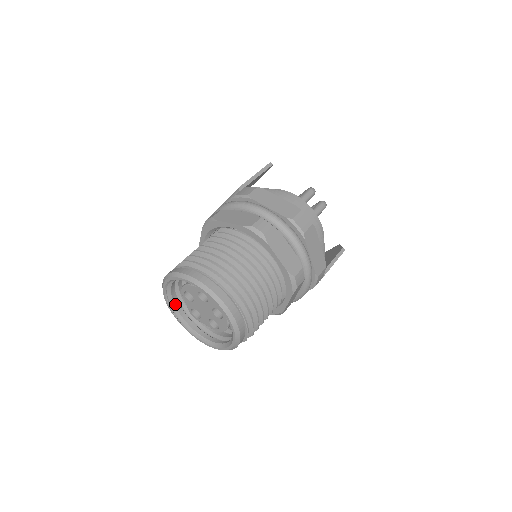
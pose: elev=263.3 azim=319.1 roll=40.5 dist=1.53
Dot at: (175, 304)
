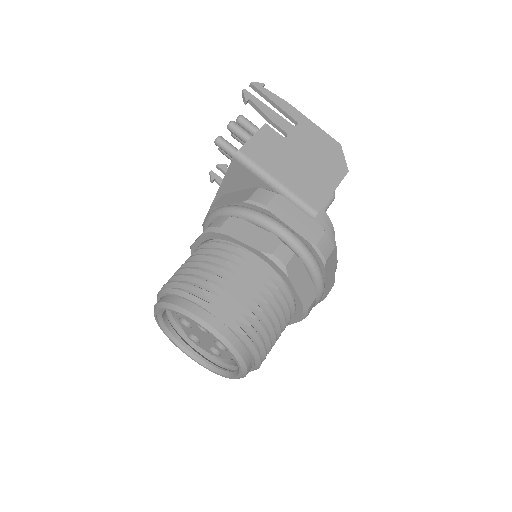
Dot at: occluded
